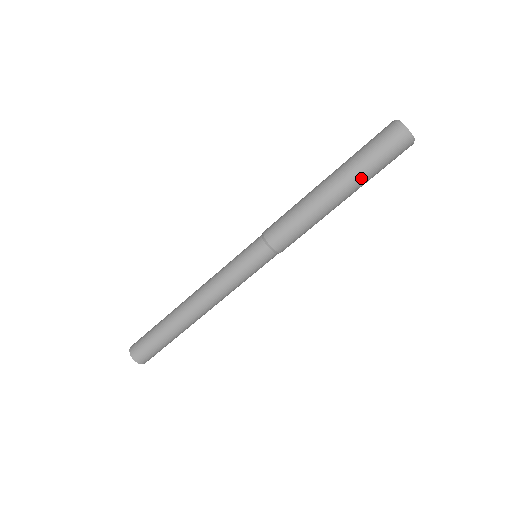
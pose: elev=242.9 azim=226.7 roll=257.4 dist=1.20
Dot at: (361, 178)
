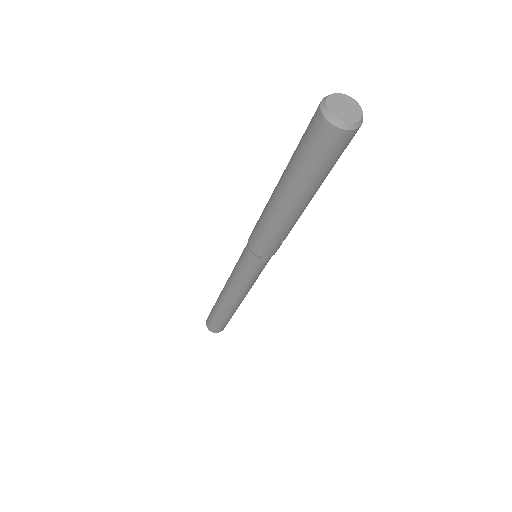
Dot at: (298, 179)
